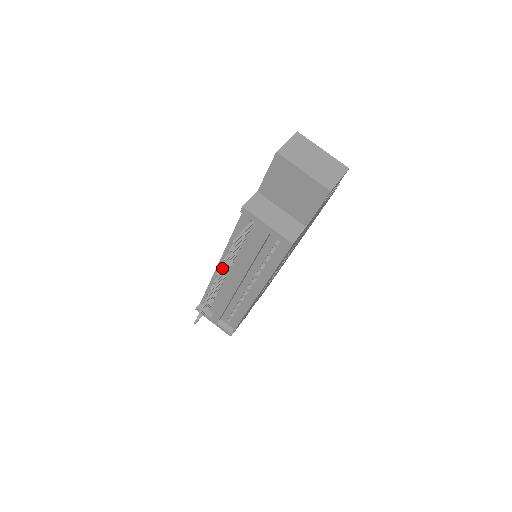
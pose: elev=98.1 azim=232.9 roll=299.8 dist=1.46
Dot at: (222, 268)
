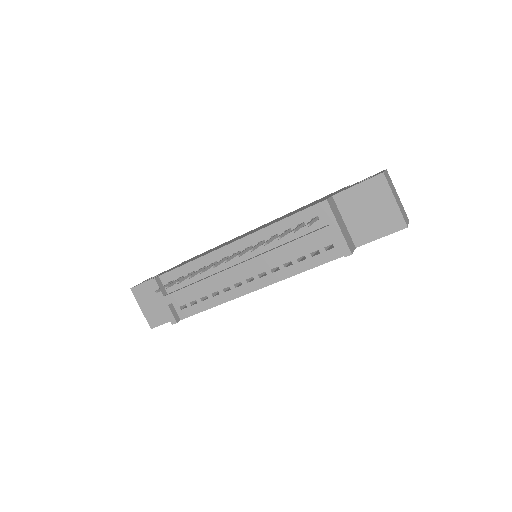
Dot at: occluded
